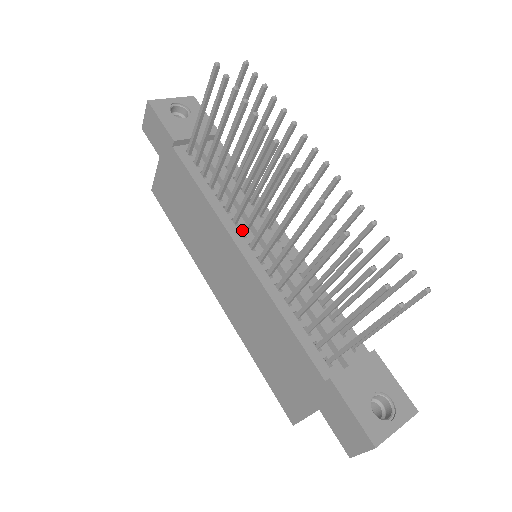
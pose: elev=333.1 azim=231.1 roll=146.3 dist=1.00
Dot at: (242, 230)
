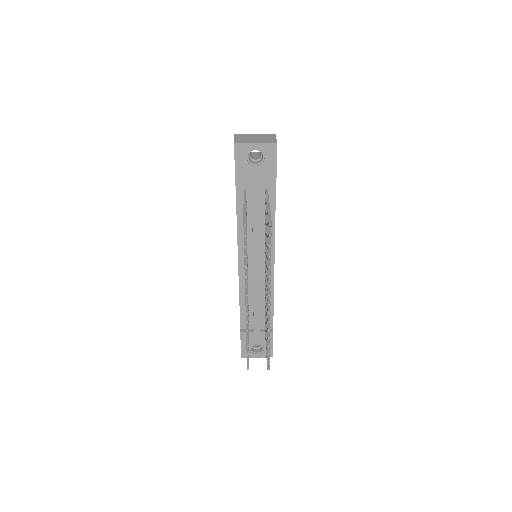
Dot at: occluded
